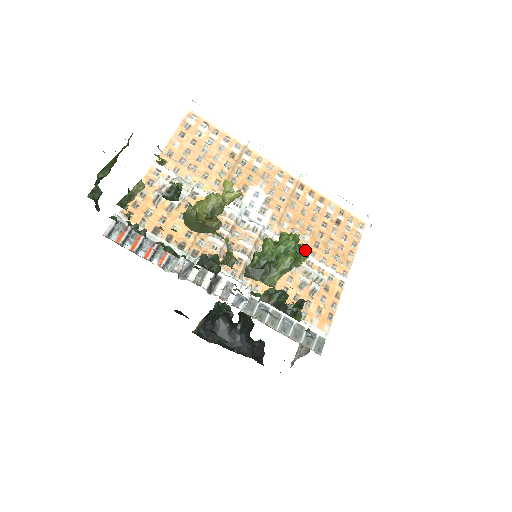
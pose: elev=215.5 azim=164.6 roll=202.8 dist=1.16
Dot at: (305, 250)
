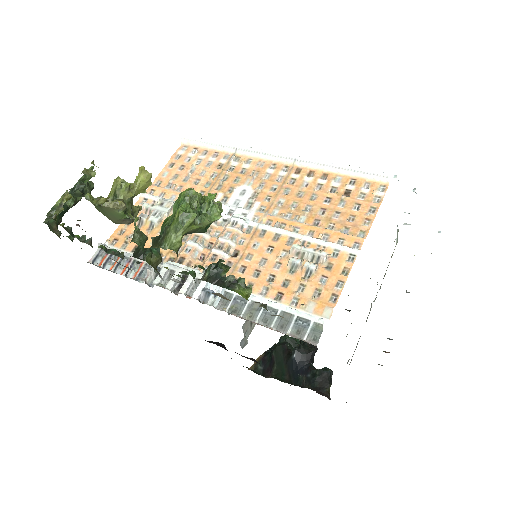
Dot at: (213, 204)
